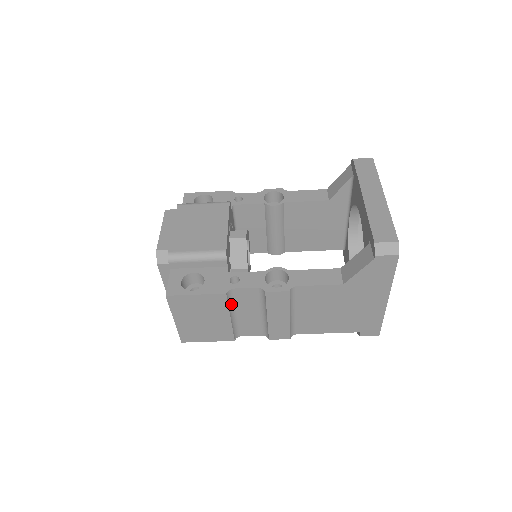
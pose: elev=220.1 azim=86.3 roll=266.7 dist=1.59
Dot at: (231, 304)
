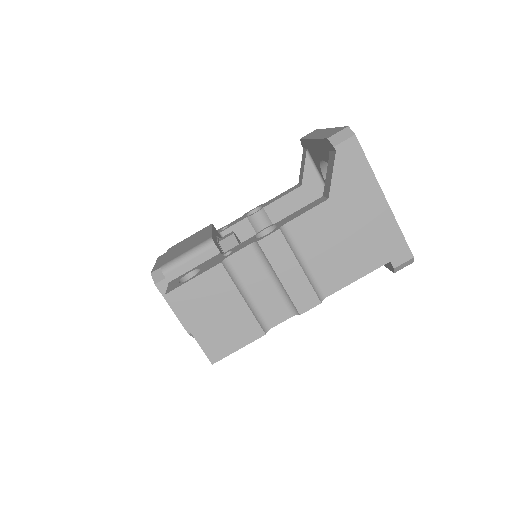
Dot at: (235, 280)
